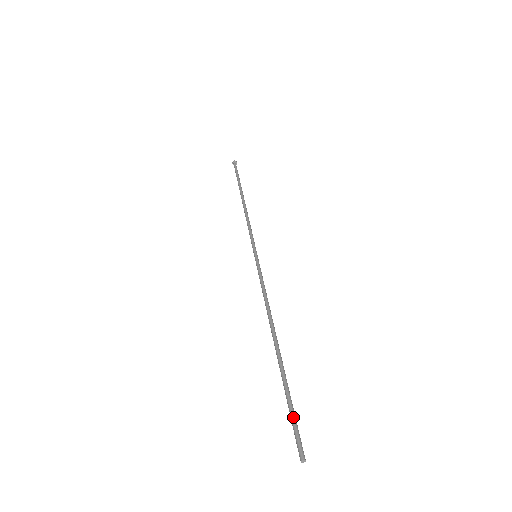
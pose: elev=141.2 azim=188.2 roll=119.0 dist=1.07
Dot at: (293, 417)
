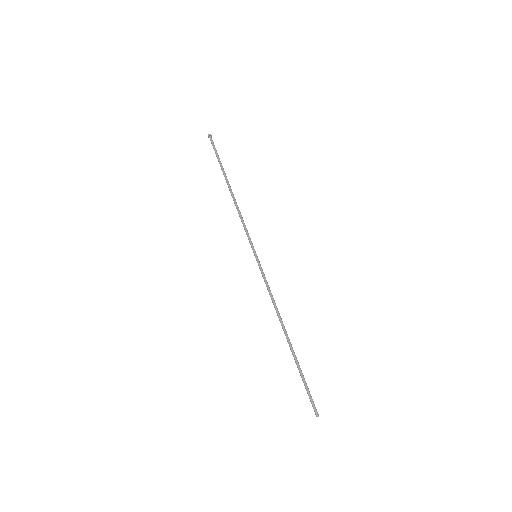
Dot at: occluded
